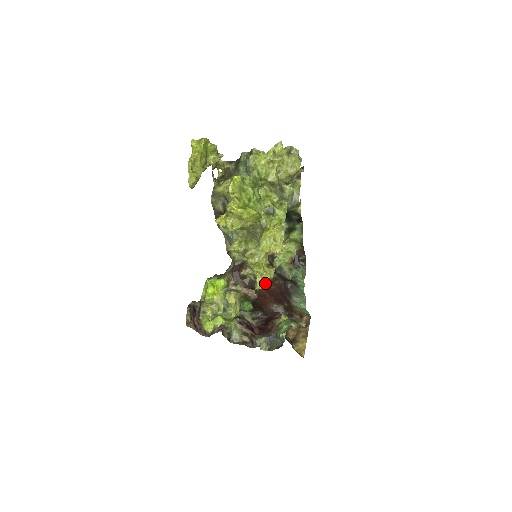
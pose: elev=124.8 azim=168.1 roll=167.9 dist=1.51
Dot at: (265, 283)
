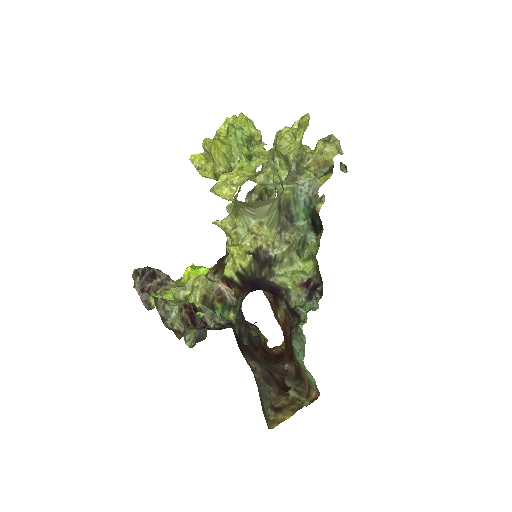
Dot at: (234, 269)
